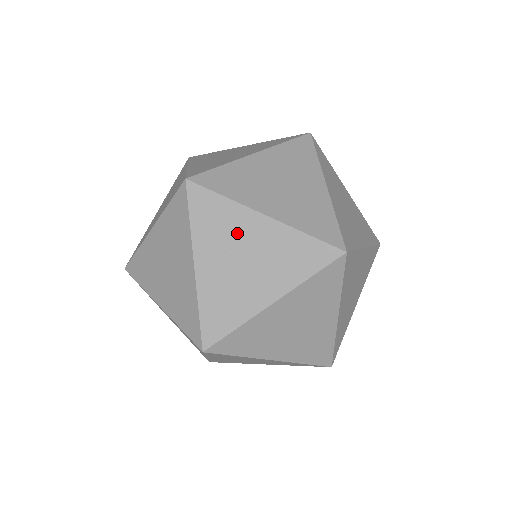
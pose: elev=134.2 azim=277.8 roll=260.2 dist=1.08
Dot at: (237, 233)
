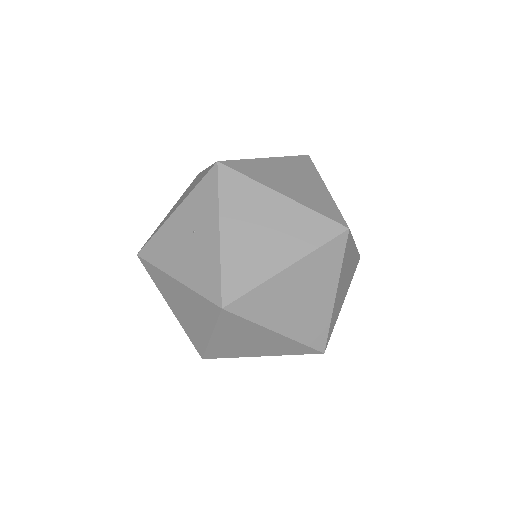
Dot at: occluded
